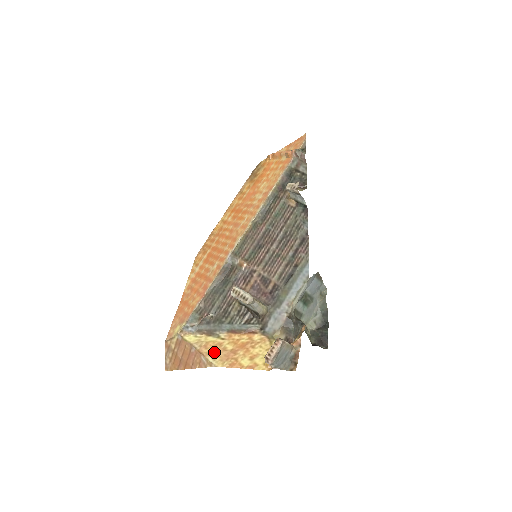
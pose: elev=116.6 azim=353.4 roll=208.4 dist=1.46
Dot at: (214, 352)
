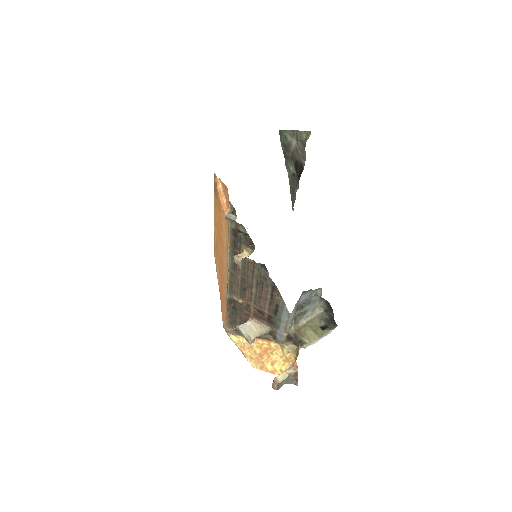
Dot at: (249, 354)
